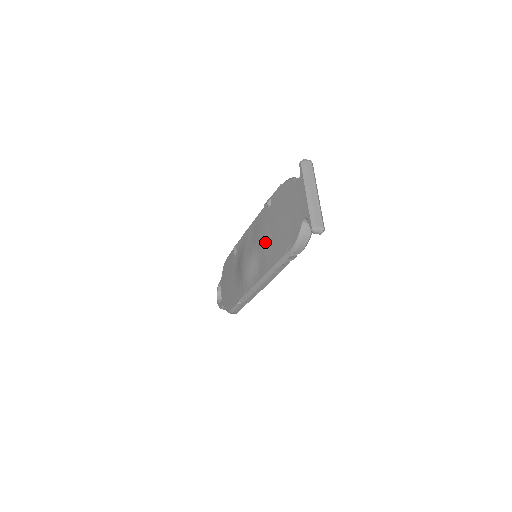
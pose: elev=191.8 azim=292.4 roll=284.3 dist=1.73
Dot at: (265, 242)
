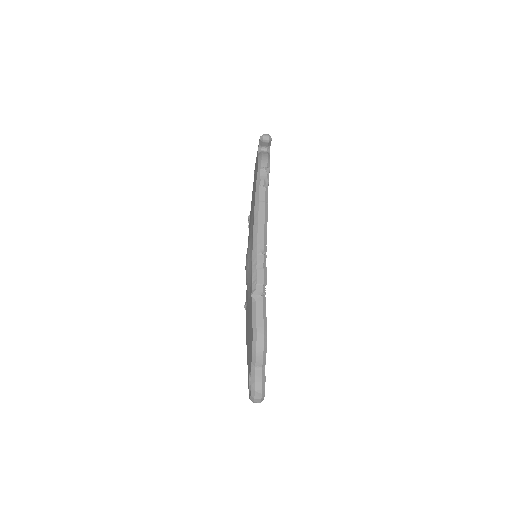
Dot at: occluded
